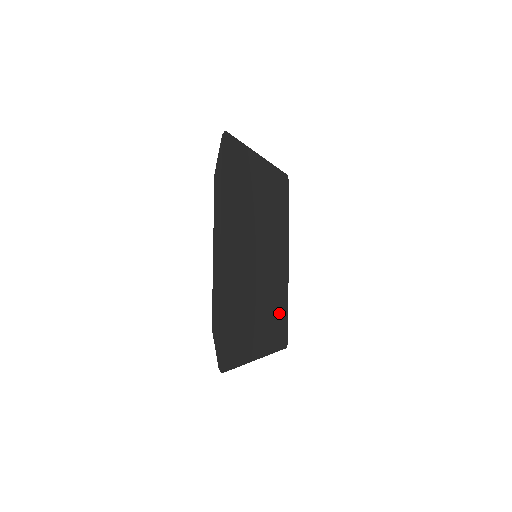
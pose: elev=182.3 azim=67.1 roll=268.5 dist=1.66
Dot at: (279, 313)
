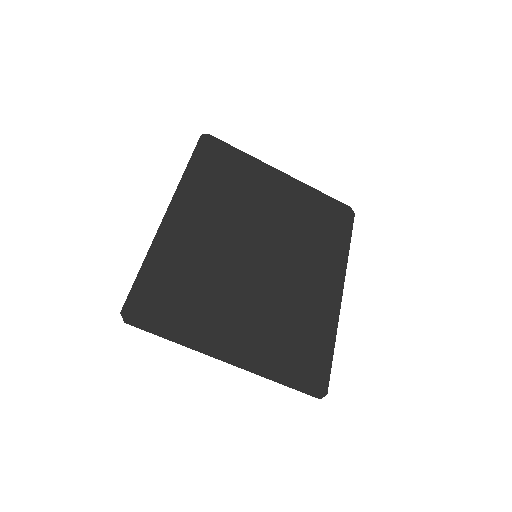
Dot at: (302, 340)
